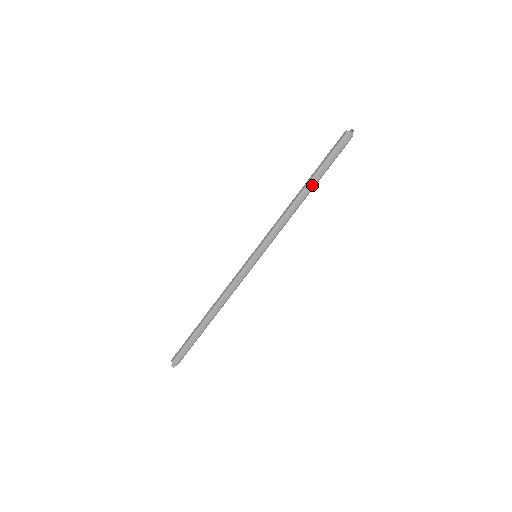
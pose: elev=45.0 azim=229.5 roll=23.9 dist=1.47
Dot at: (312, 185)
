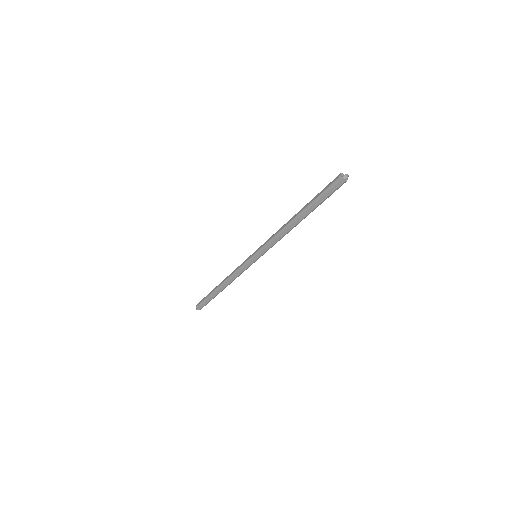
Dot at: (304, 215)
